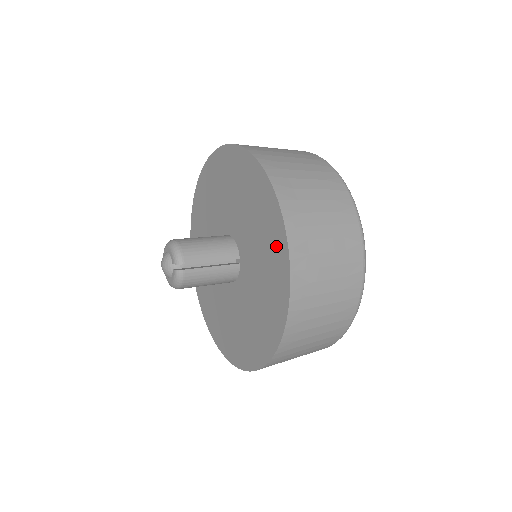
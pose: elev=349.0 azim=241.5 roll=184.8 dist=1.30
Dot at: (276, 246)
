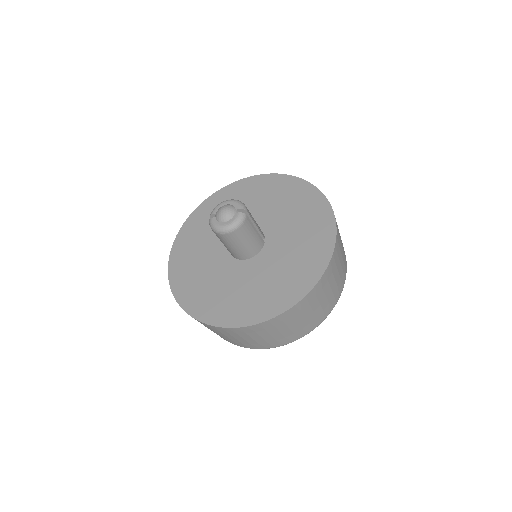
Dot at: (320, 218)
